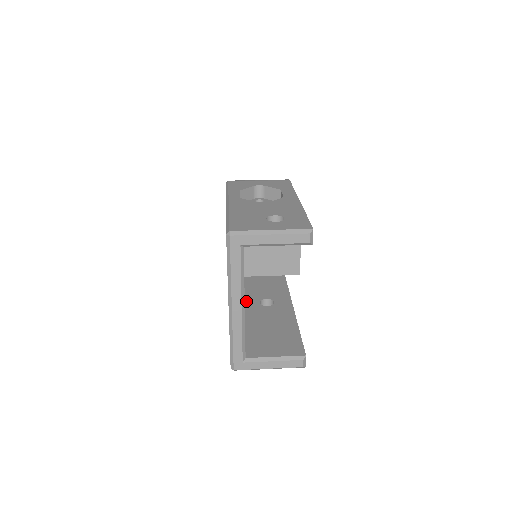
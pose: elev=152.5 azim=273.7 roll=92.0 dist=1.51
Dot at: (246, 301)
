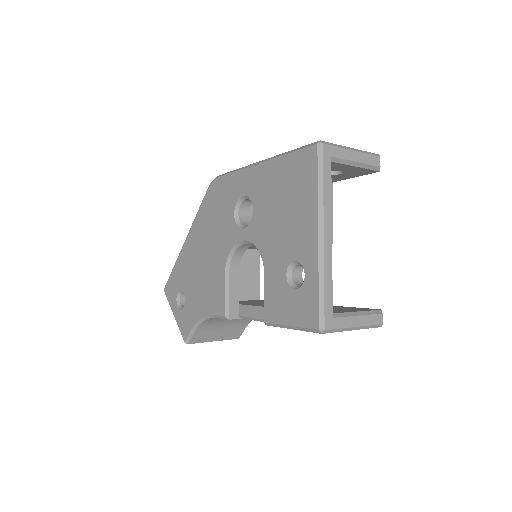
Dot at: (258, 305)
